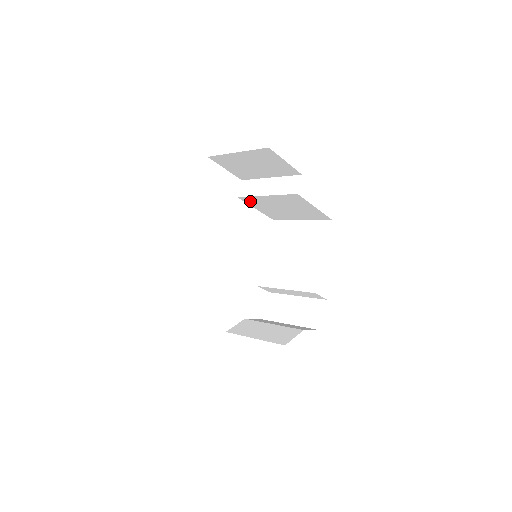
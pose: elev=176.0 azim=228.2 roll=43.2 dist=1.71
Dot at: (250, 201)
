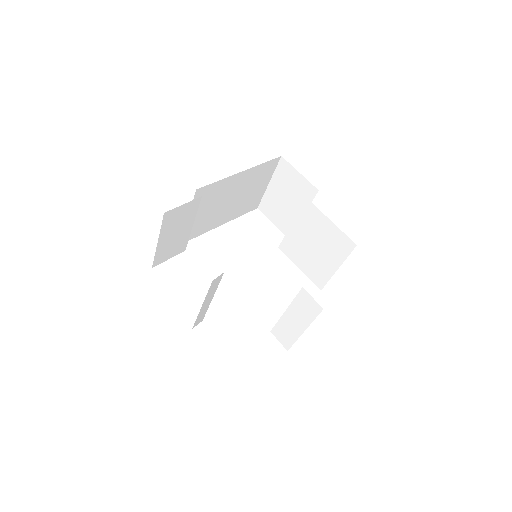
Dot at: (288, 250)
